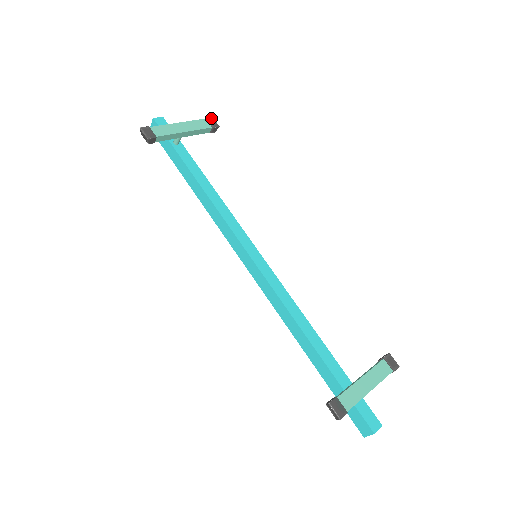
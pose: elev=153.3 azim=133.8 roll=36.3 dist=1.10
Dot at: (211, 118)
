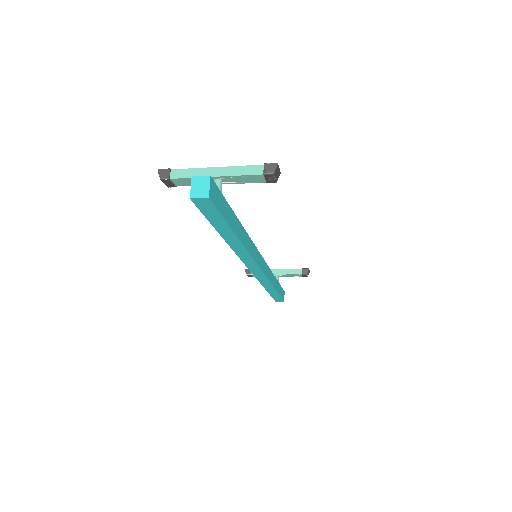
Dot at: occluded
